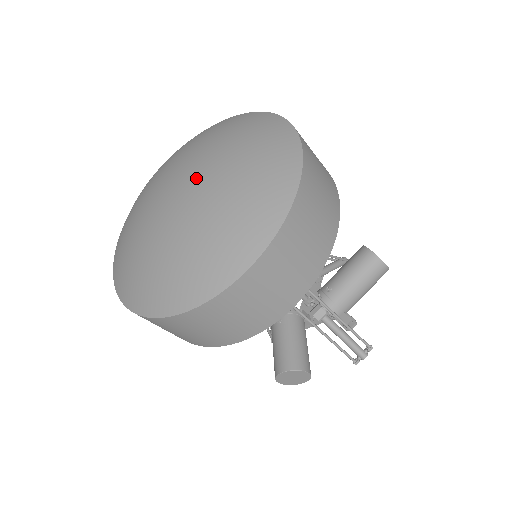
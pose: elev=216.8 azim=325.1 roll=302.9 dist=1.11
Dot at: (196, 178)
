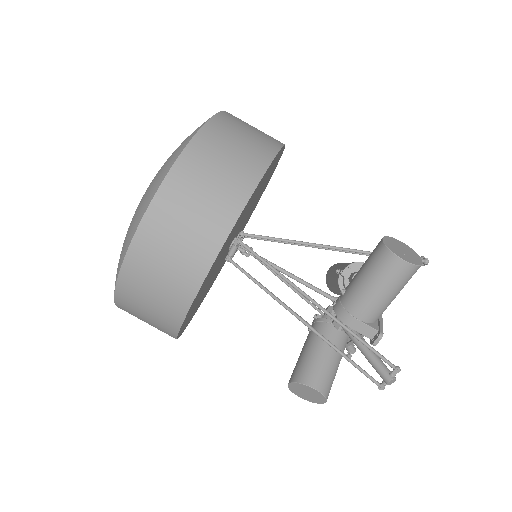
Dot at: occluded
